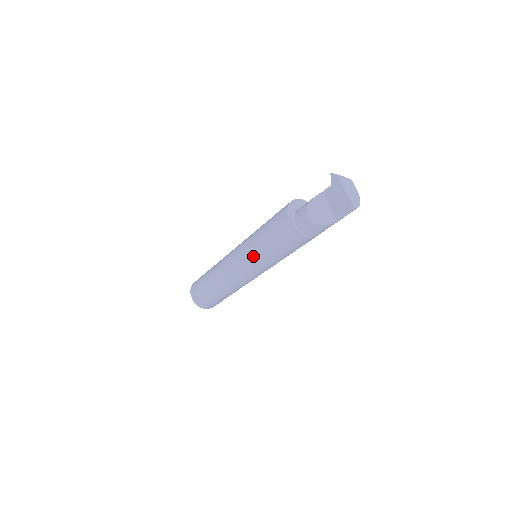
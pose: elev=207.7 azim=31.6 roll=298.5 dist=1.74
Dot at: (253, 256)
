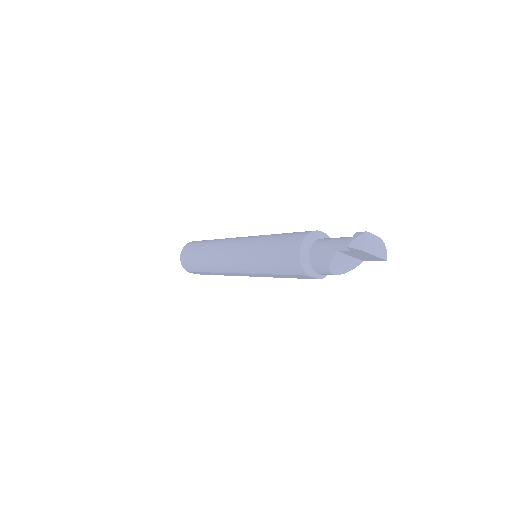
Dot at: occluded
